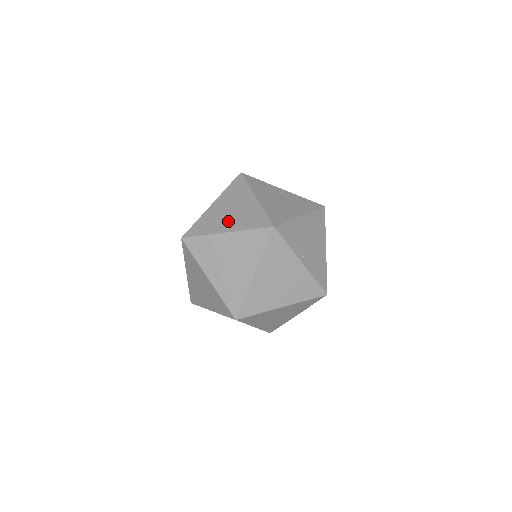
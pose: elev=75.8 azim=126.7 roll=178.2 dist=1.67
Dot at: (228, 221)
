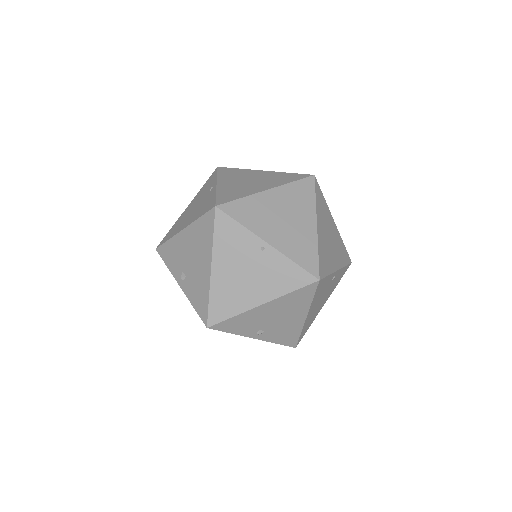
Dot at: (264, 330)
